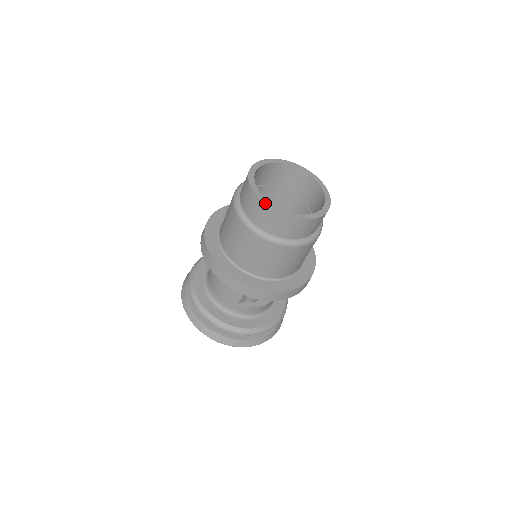
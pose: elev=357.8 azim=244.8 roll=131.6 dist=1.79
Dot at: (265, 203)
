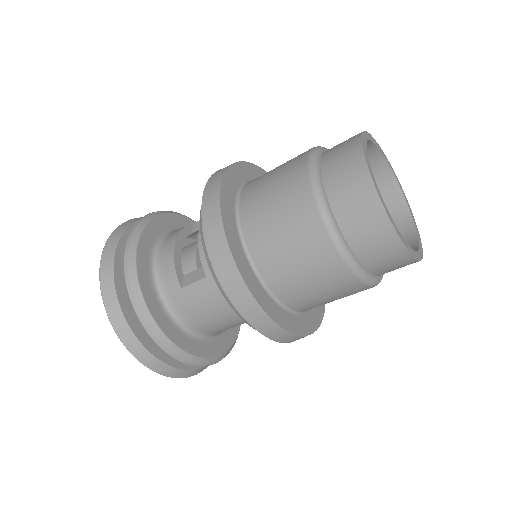
Dot at: (413, 255)
